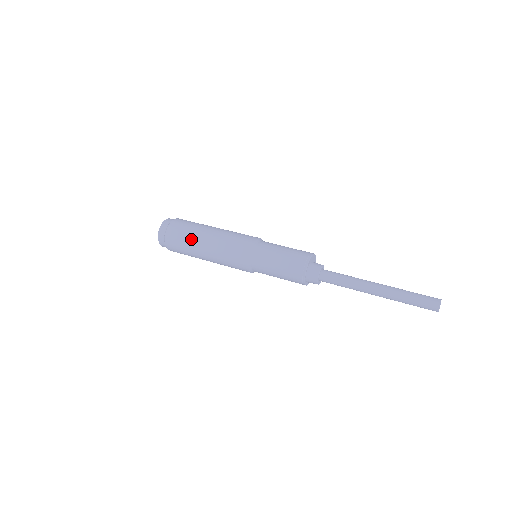
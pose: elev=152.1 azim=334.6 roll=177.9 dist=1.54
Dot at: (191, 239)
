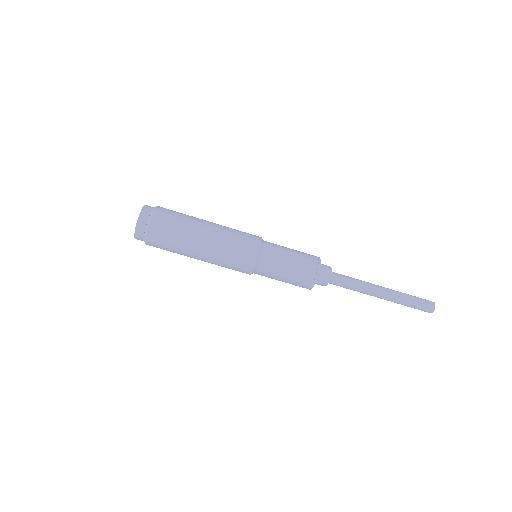
Dot at: (188, 222)
